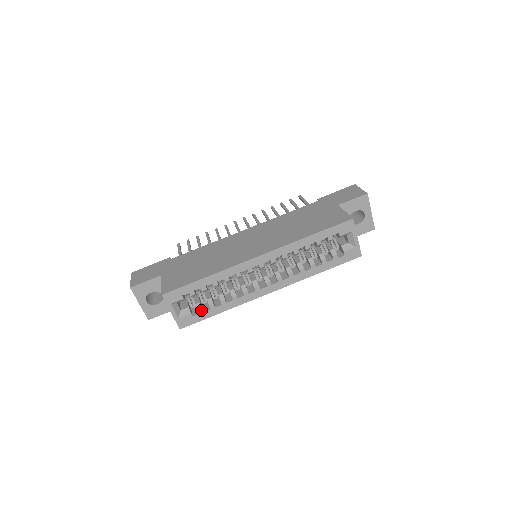
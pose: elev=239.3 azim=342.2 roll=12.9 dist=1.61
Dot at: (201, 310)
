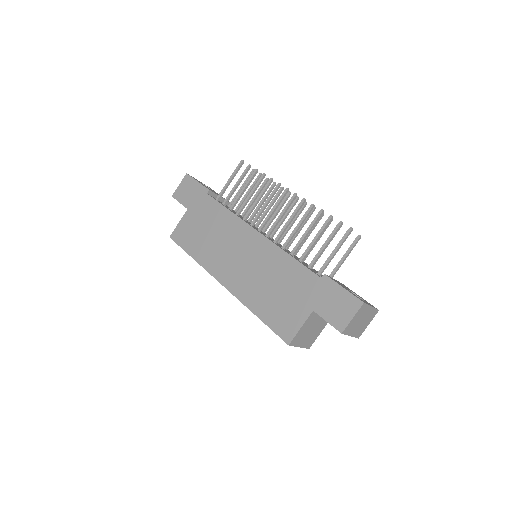
Dot at: occluded
